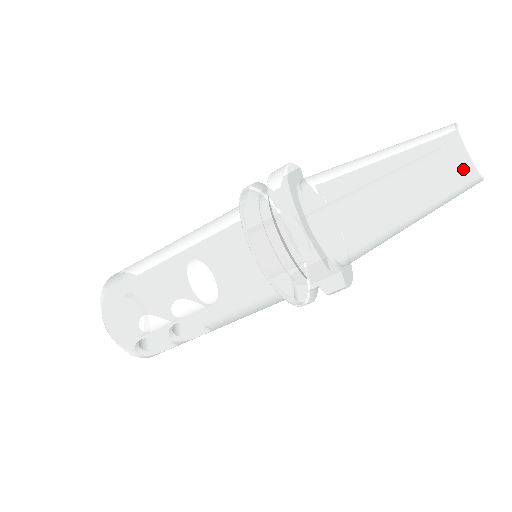
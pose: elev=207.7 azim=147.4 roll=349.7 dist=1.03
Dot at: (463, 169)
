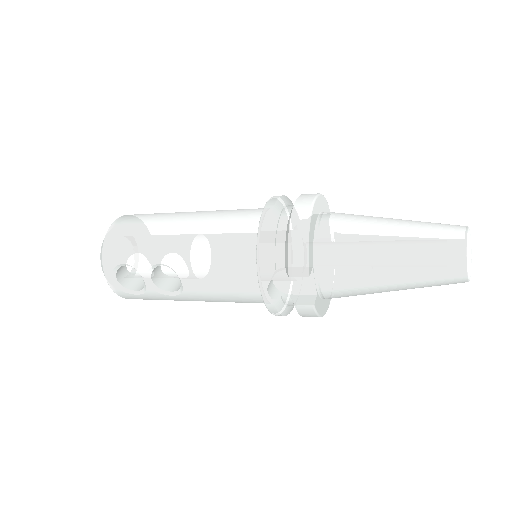
Dot at: (456, 254)
